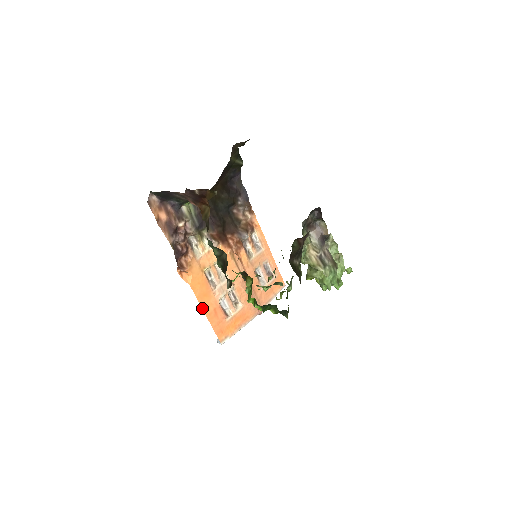
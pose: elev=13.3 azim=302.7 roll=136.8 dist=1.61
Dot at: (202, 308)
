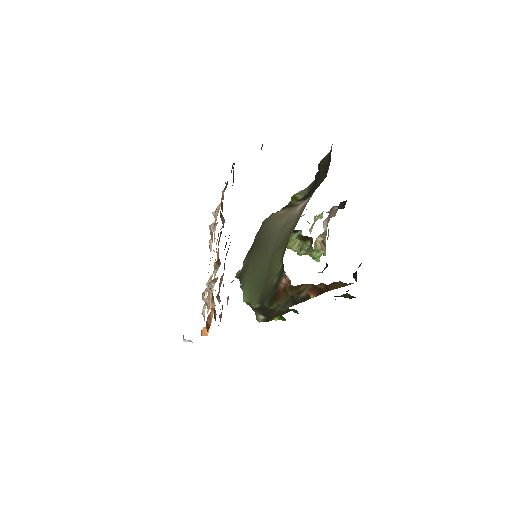
Dot at: occluded
